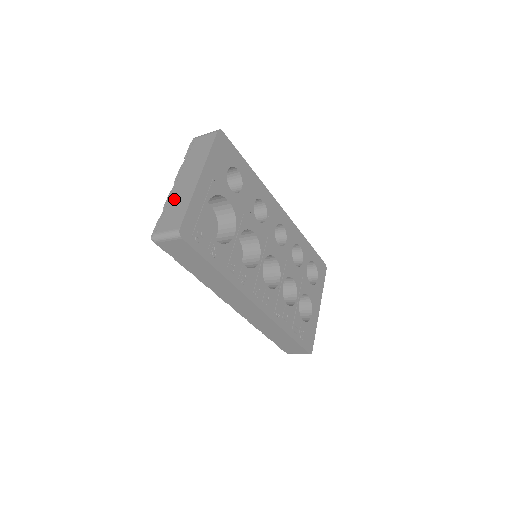
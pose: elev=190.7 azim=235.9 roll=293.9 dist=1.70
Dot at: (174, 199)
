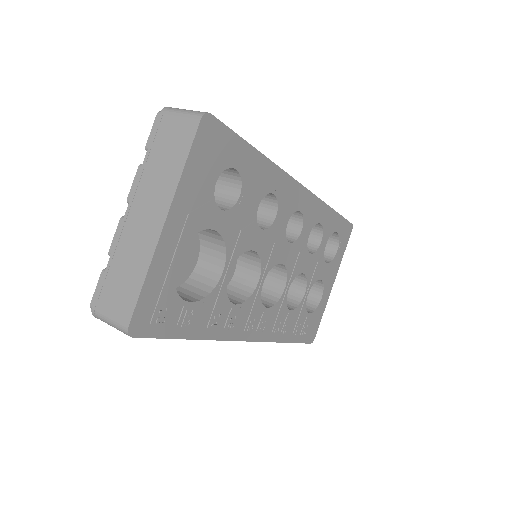
Dot at: (123, 250)
